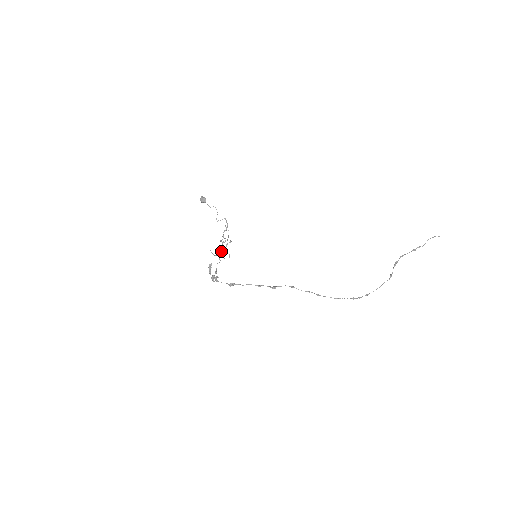
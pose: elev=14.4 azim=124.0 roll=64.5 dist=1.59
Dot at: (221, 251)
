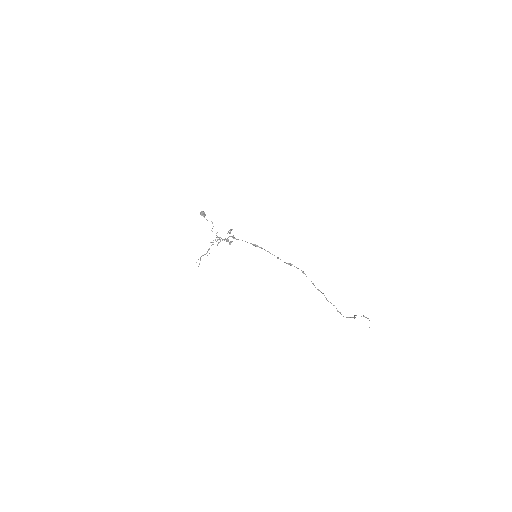
Dot at: (224, 239)
